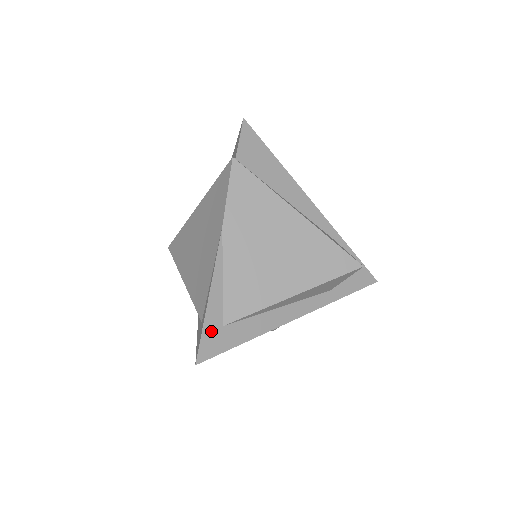
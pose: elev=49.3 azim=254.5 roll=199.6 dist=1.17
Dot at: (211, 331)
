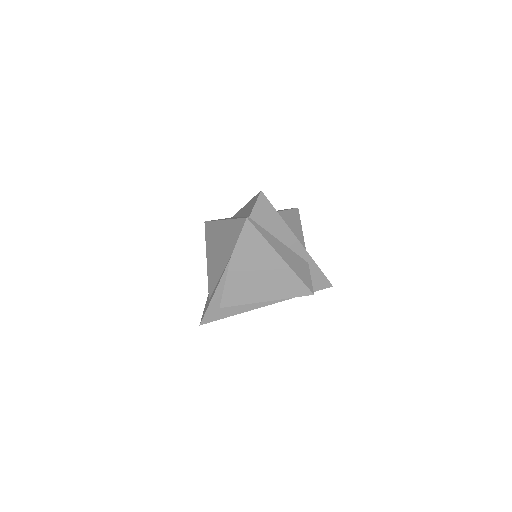
Dot at: (212, 310)
